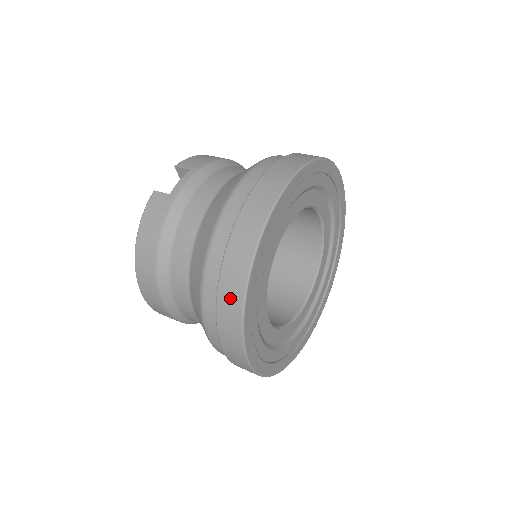
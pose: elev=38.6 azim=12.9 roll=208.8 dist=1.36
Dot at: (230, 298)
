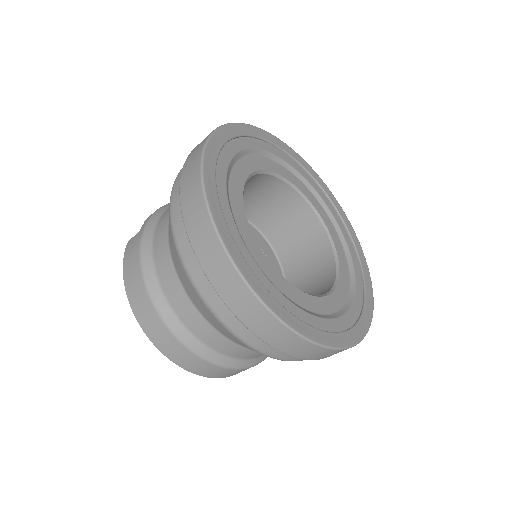
Dot at: (203, 238)
